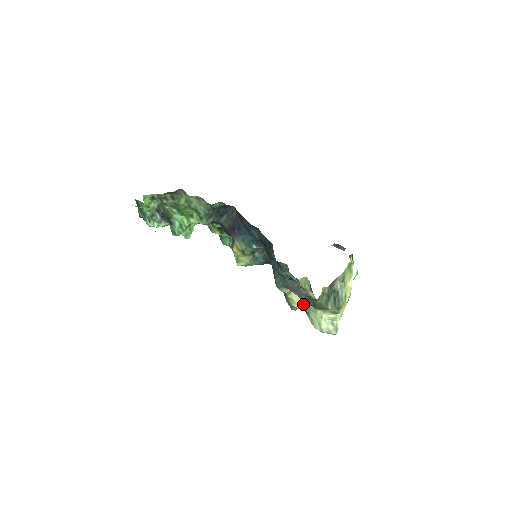
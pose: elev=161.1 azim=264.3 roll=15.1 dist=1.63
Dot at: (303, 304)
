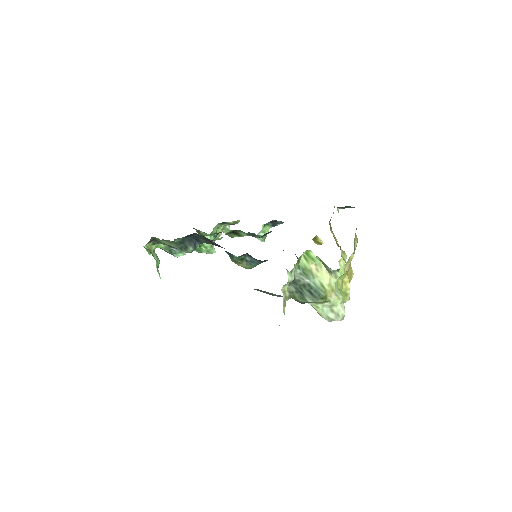
Dot at: occluded
